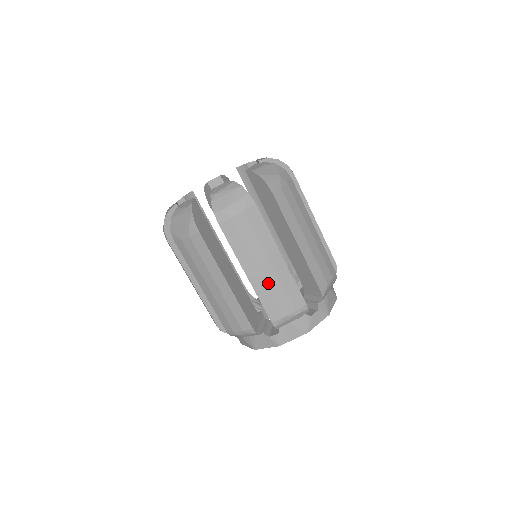
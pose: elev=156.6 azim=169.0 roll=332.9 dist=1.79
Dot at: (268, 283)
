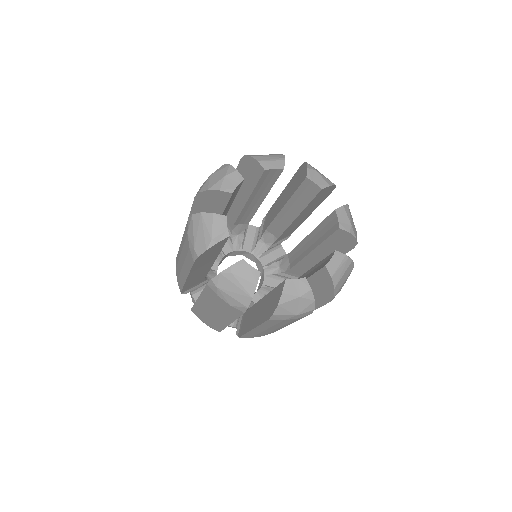
Dot at: (206, 313)
